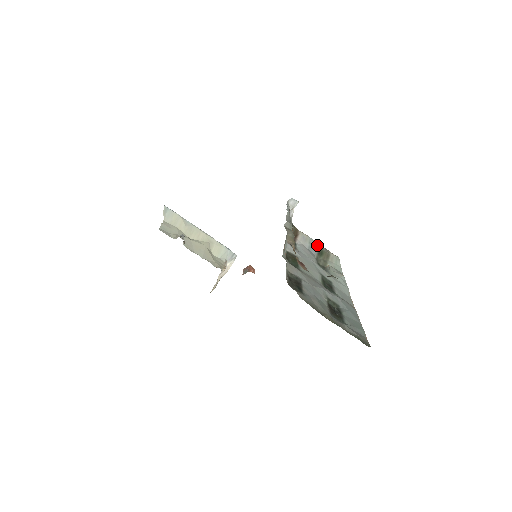
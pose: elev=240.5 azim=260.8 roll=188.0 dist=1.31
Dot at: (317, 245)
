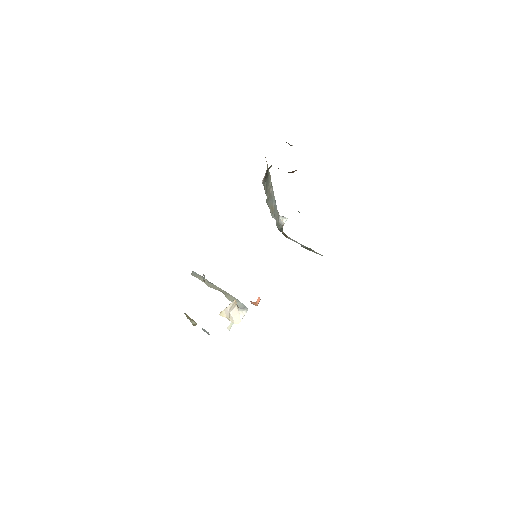
Dot at: (304, 246)
